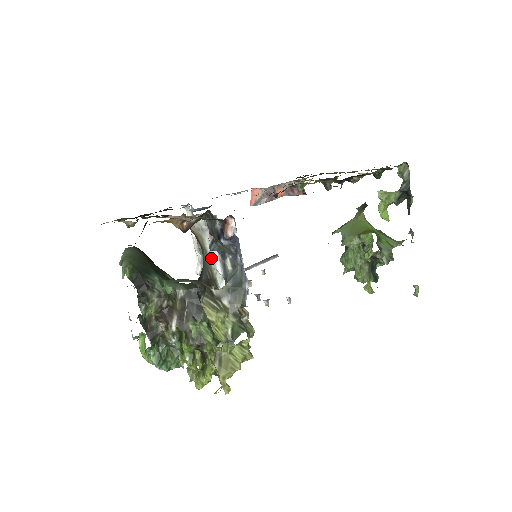
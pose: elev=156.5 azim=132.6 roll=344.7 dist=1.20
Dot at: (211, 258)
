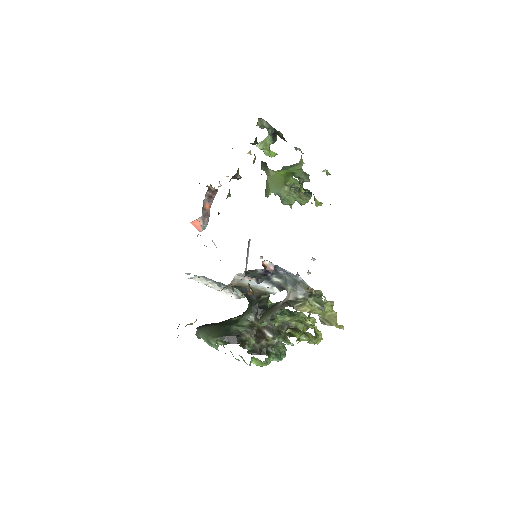
Dot at: (256, 286)
